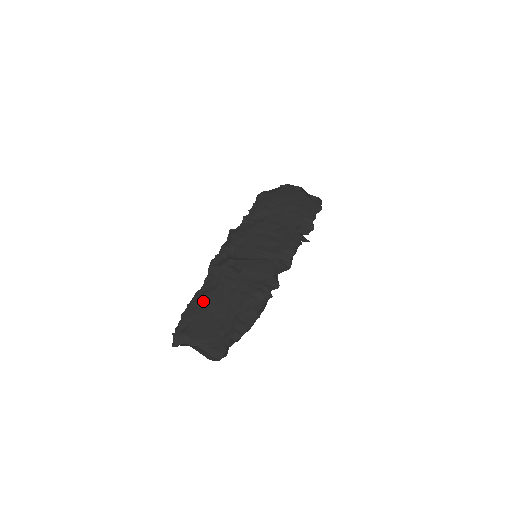
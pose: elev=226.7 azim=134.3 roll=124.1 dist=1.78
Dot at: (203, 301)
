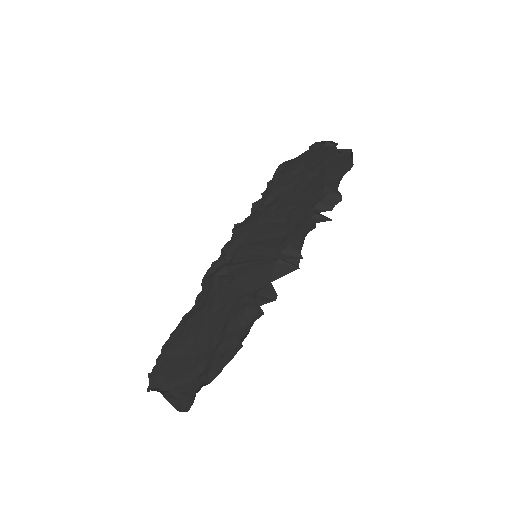
Dot at: (186, 328)
